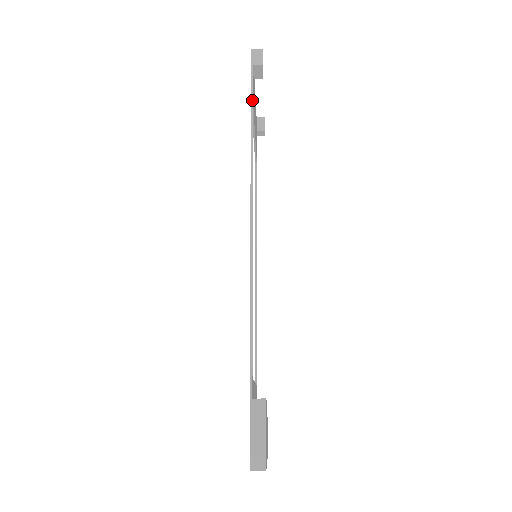
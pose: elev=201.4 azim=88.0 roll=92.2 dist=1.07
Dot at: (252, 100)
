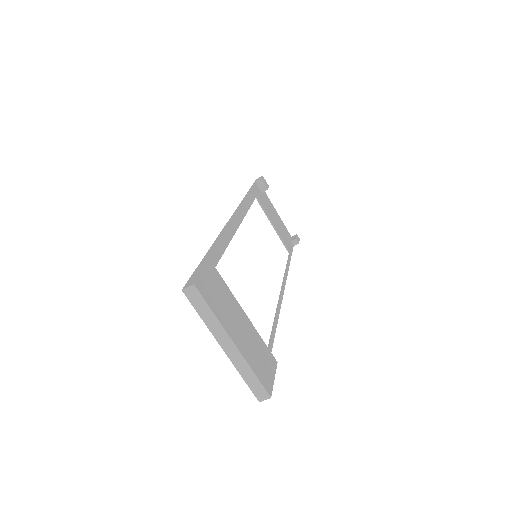
Dot at: (250, 188)
